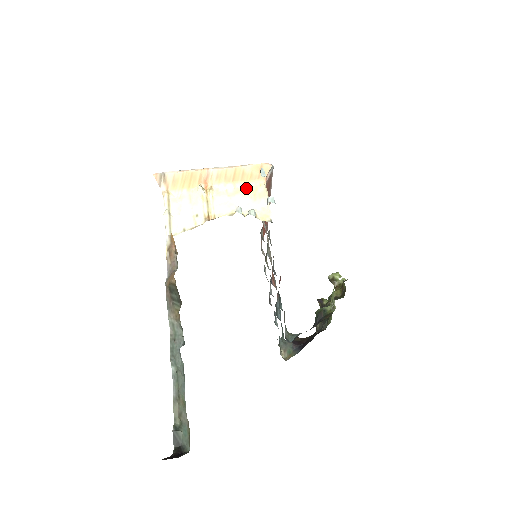
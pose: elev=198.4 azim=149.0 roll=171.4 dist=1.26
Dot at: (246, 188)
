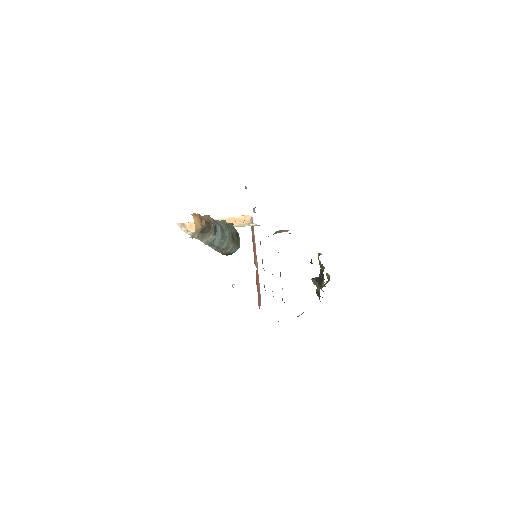
Dot at: (238, 225)
